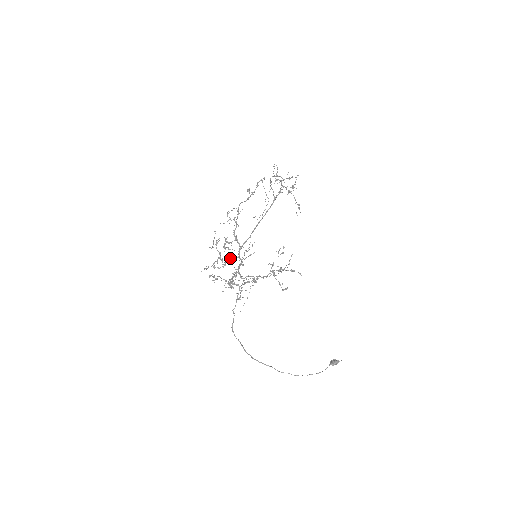
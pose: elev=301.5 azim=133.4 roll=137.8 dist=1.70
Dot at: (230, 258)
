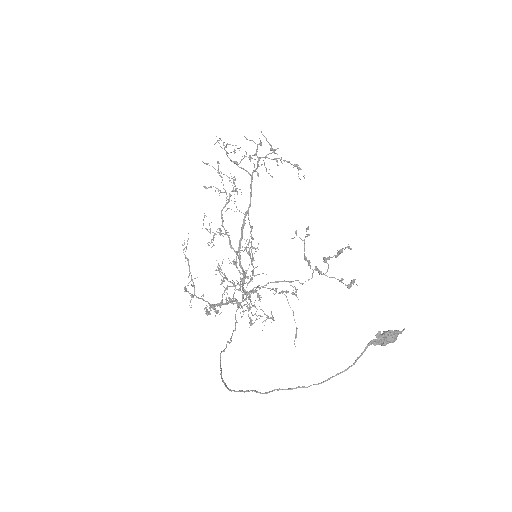
Dot at: occluded
